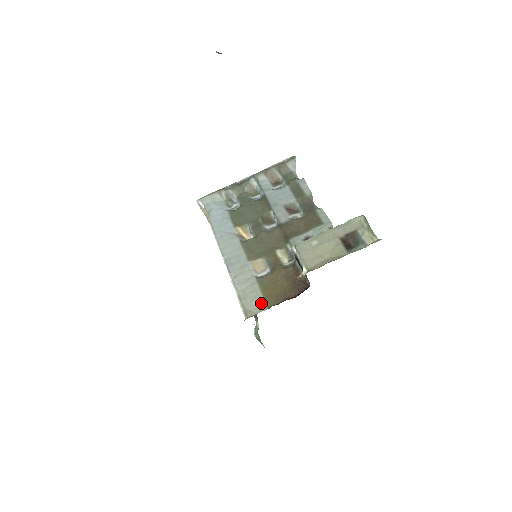
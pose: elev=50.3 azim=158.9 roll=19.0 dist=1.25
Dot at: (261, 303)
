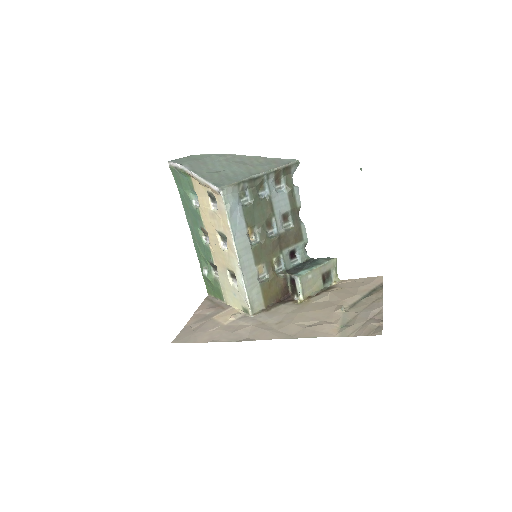
Dot at: (262, 303)
